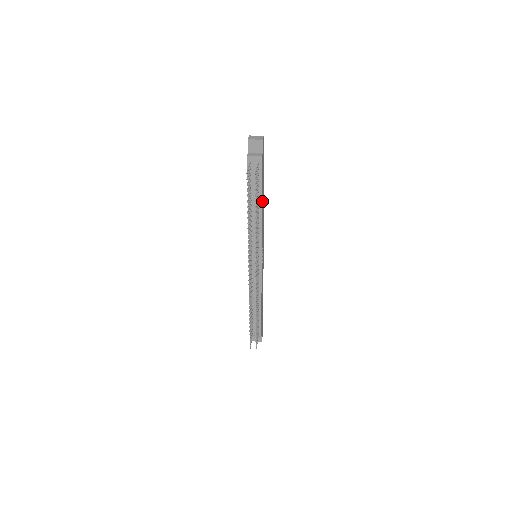
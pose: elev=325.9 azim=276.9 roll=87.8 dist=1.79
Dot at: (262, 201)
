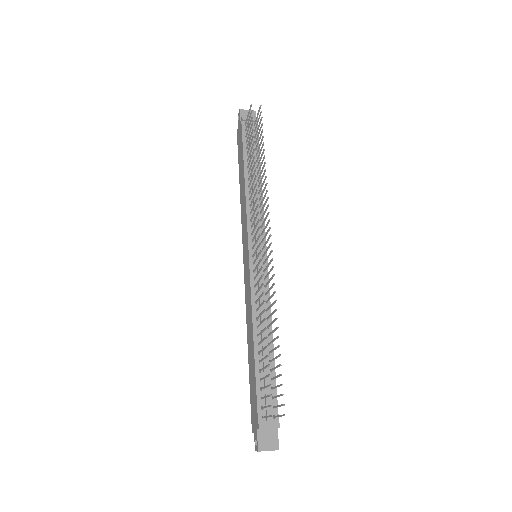
Dot at: occluded
